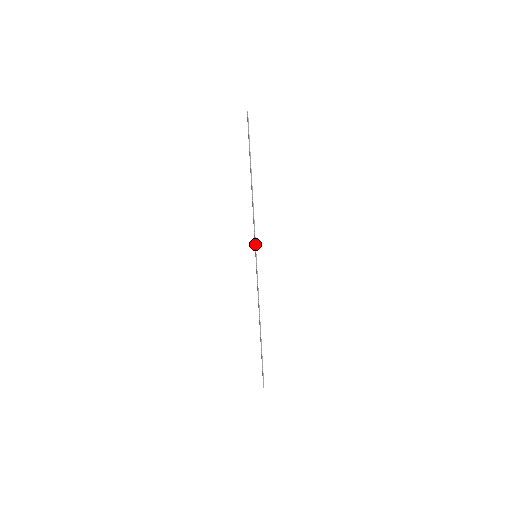
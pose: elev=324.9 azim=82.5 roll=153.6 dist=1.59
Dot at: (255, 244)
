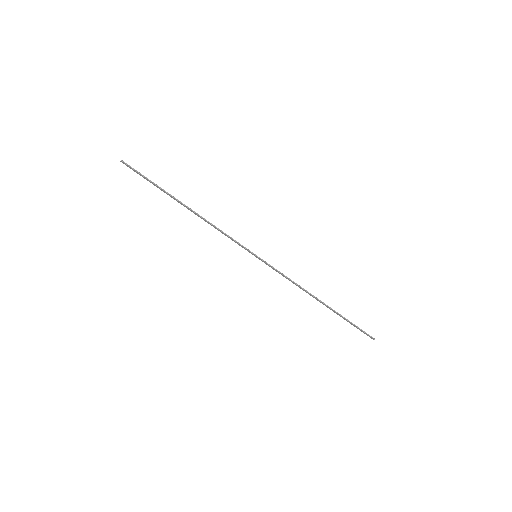
Dot at: (245, 248)
